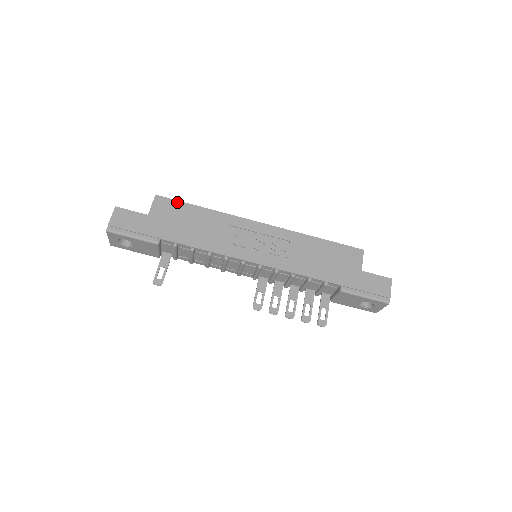
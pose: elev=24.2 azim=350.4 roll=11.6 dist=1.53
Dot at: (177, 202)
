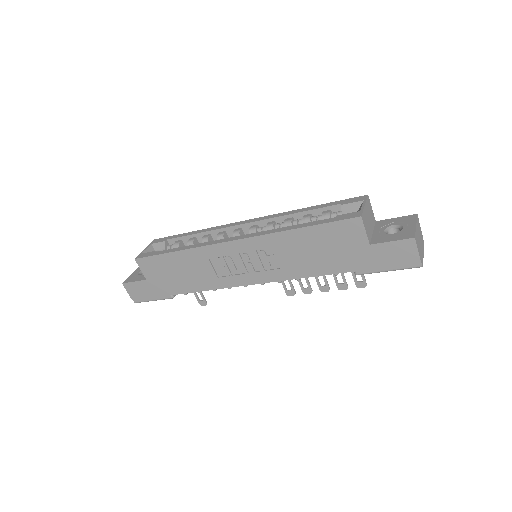
Dot at: (154, 257)
